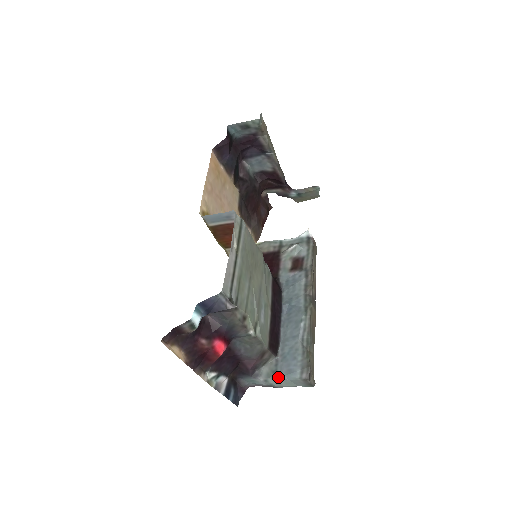
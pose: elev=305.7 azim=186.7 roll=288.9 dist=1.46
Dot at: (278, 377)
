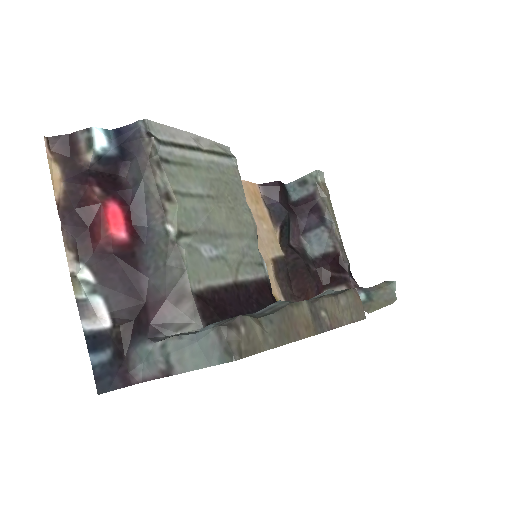
Dot at: (183, 336)
